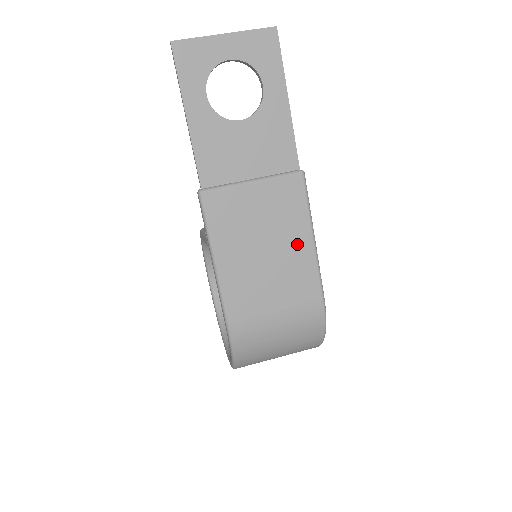
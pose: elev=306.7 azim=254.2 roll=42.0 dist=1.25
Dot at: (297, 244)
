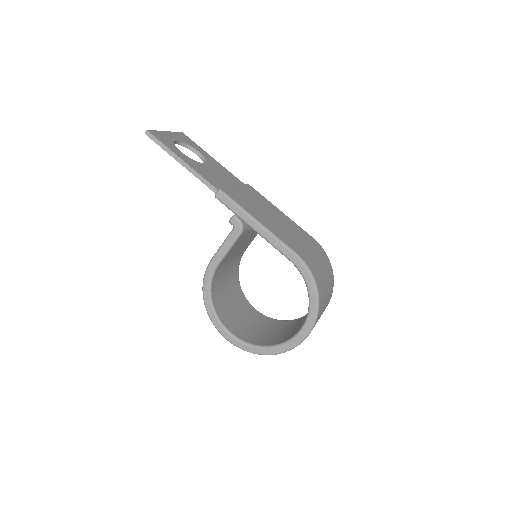
Dot at: (279, 214)
